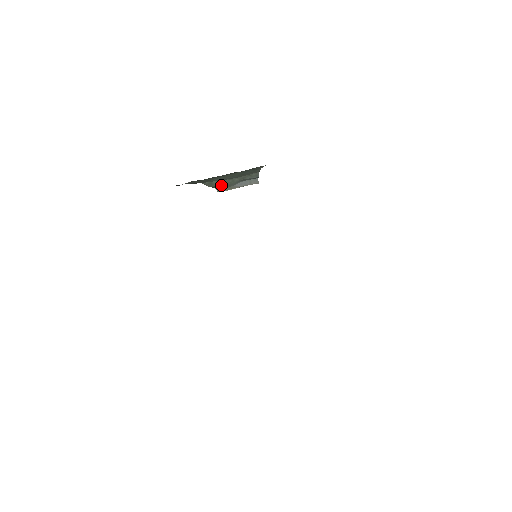
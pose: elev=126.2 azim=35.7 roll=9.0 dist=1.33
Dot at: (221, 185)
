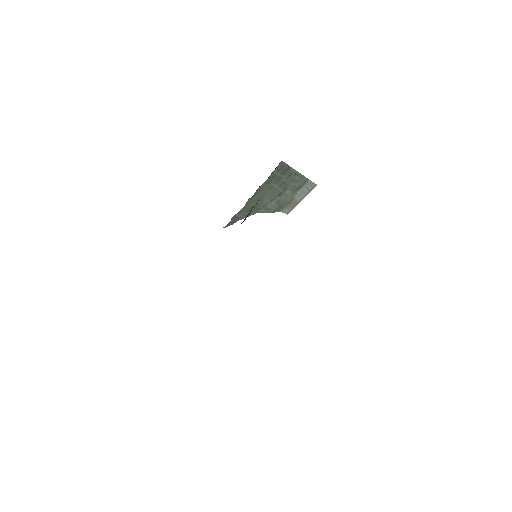
Dot at: (280, 206)
